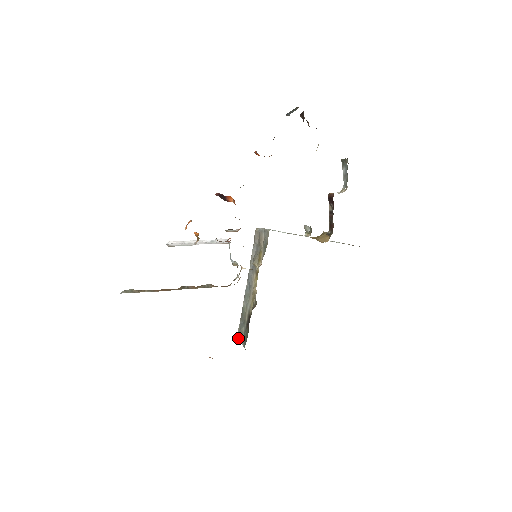
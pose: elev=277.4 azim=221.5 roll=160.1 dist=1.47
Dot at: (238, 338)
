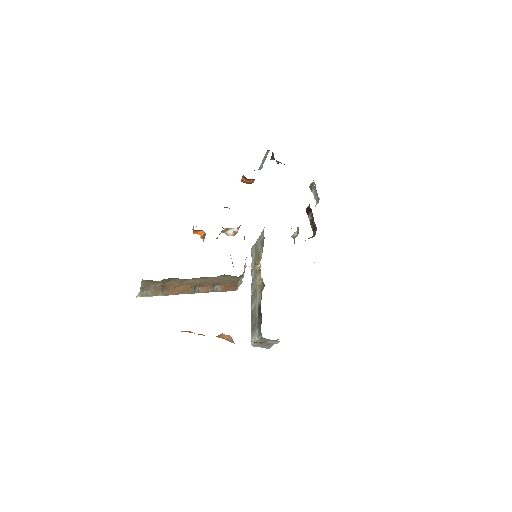
Dot at: (252, 339)
